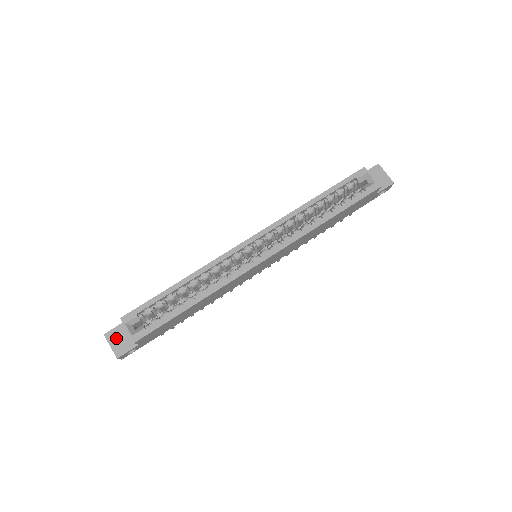
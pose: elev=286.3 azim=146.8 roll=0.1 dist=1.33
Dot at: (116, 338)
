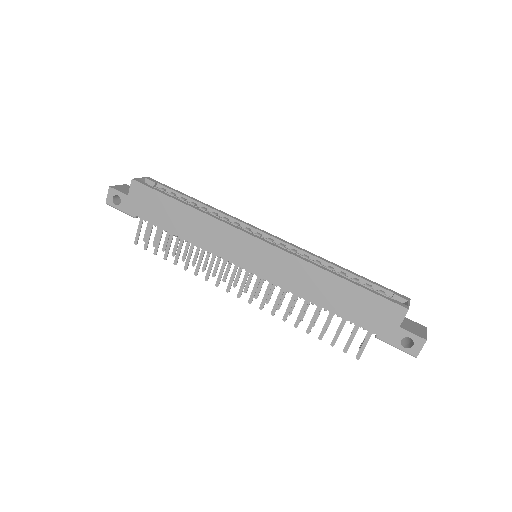
Dot at: (127, 188)
